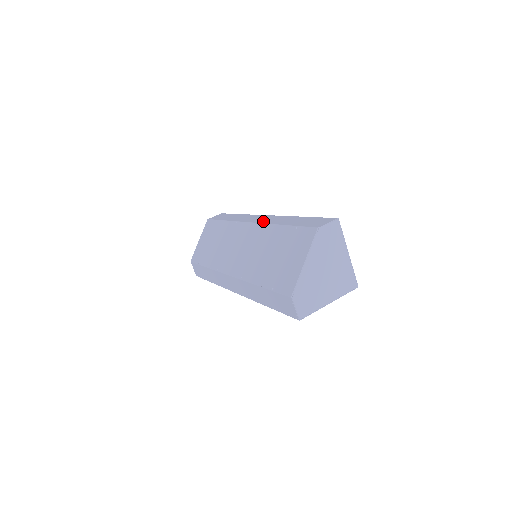
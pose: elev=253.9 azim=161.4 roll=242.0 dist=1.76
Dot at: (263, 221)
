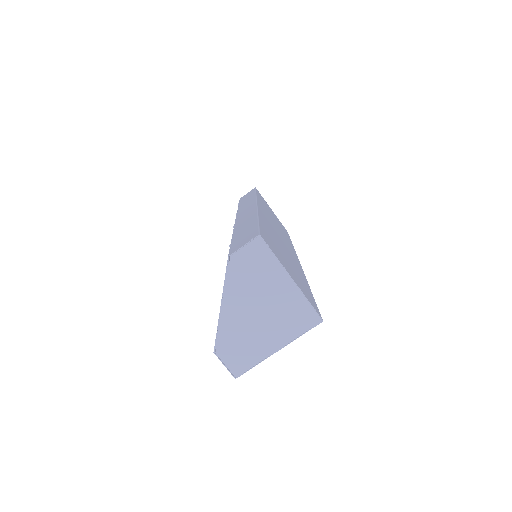
Dot at: (239, 219)
